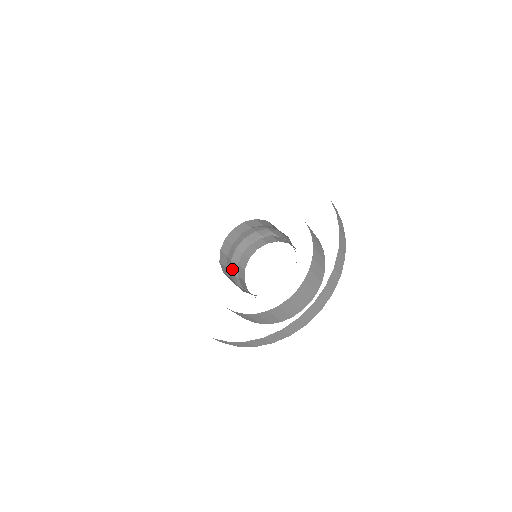
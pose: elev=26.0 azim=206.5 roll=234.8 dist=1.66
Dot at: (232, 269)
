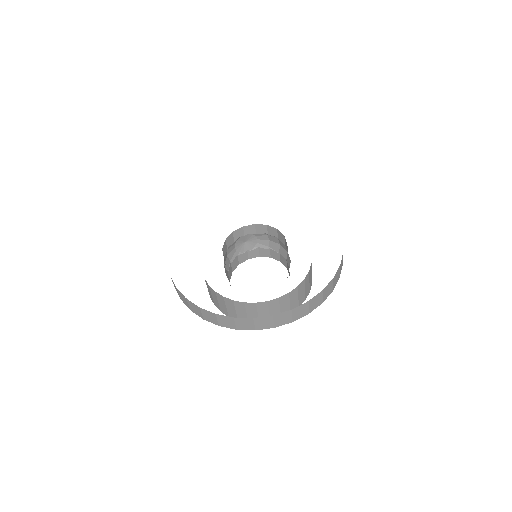
Dot at: occluded
